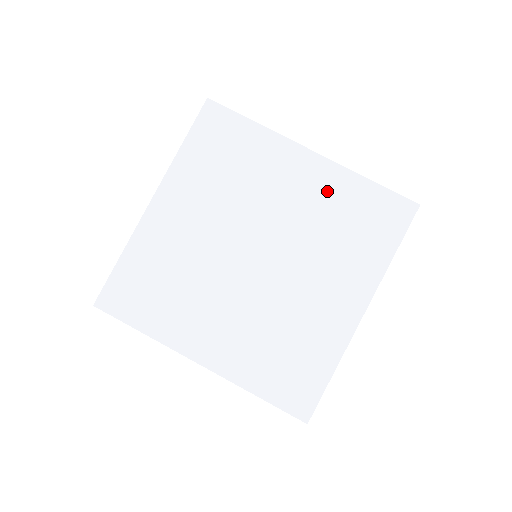
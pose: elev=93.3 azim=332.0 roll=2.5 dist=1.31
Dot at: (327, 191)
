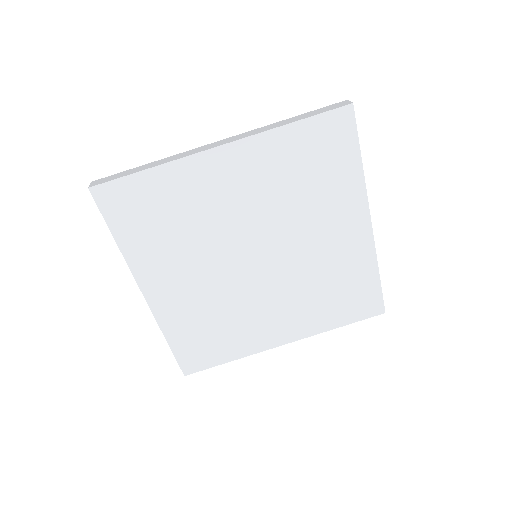
Dot at: (348, 258)
